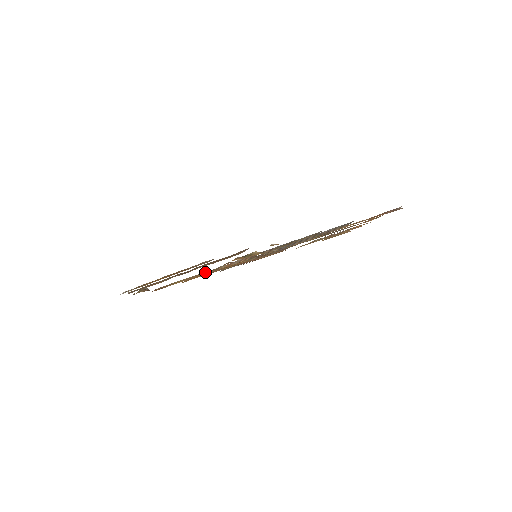
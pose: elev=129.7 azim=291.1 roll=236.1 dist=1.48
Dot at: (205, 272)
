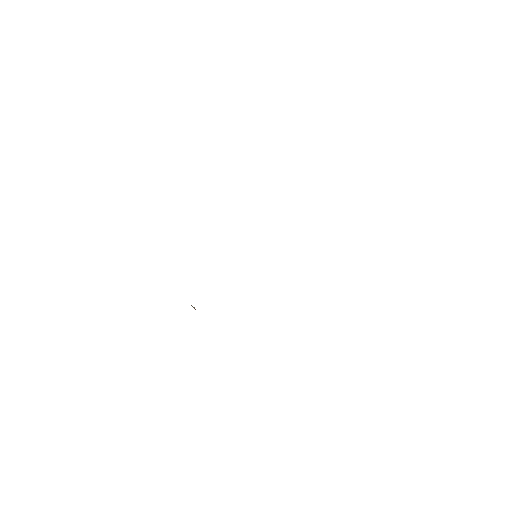
Dot at: occluded
